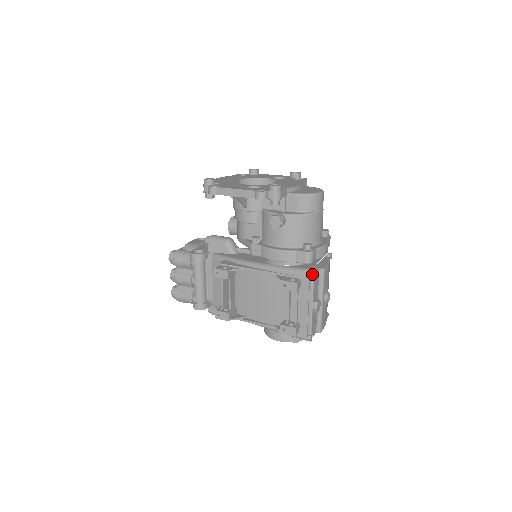
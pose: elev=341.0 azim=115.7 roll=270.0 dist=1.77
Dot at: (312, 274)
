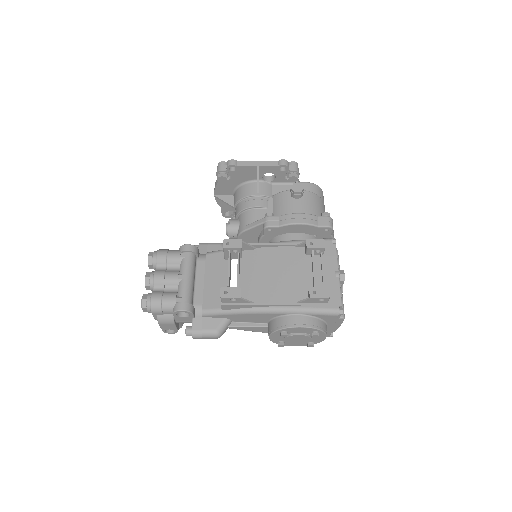
Dot at: (334, 239)
